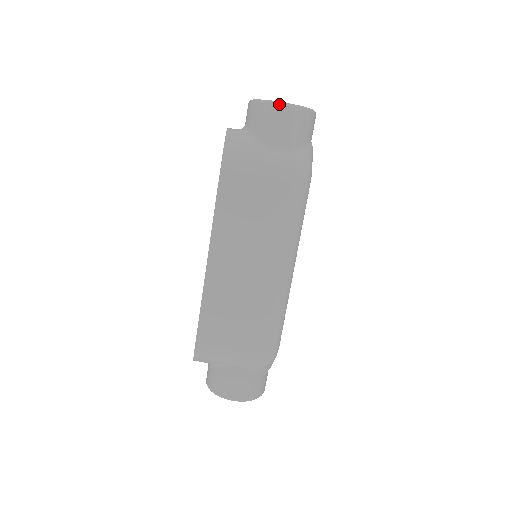
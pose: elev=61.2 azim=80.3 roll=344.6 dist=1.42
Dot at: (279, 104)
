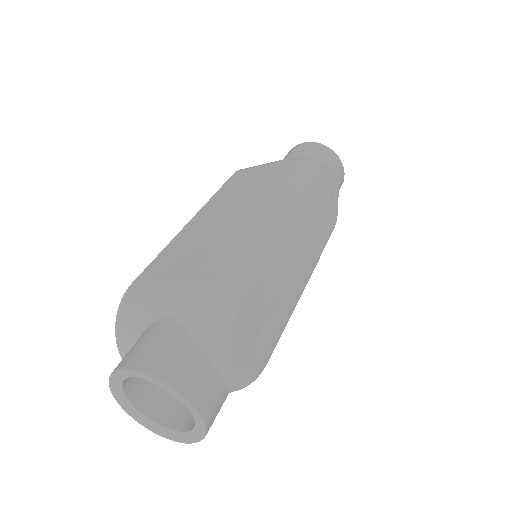
Dot at: (172, 438)
